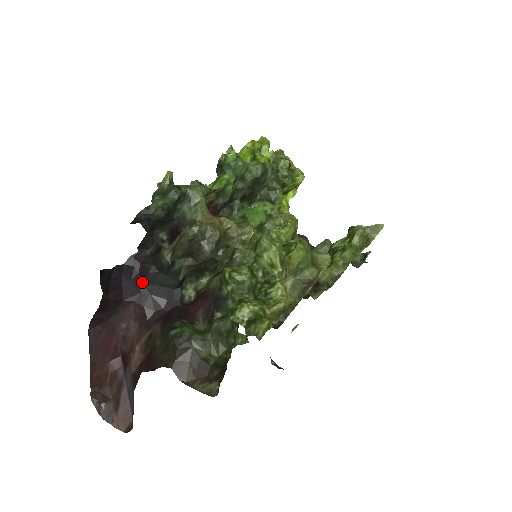
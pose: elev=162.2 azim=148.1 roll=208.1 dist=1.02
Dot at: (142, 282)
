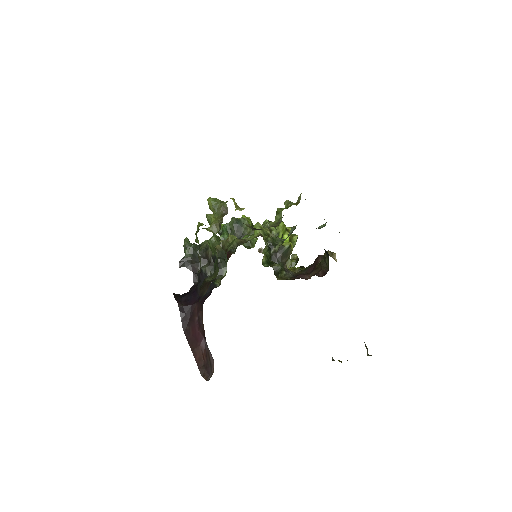
Dot at: (198, 293)
